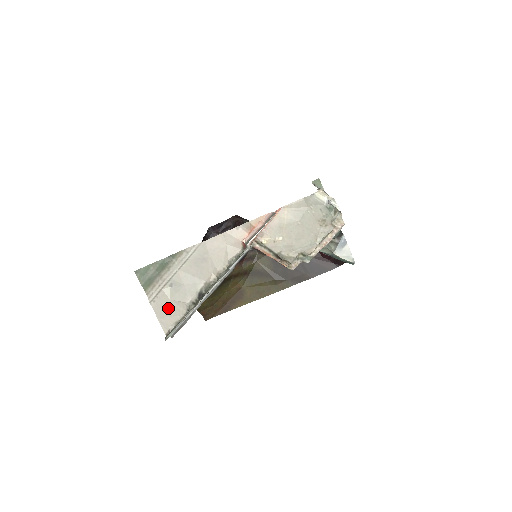
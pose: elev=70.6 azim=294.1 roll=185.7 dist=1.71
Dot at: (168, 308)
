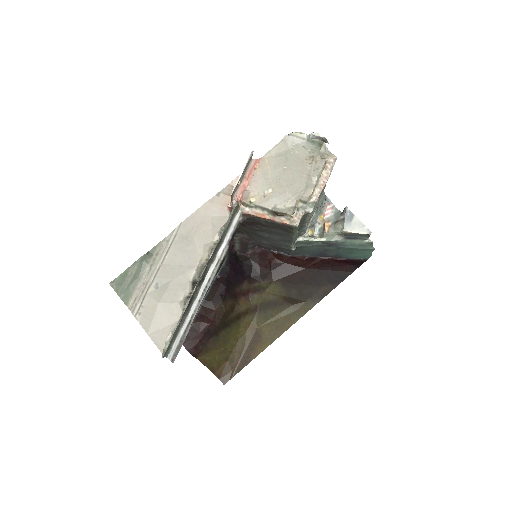
Dot at: (158, 316)
